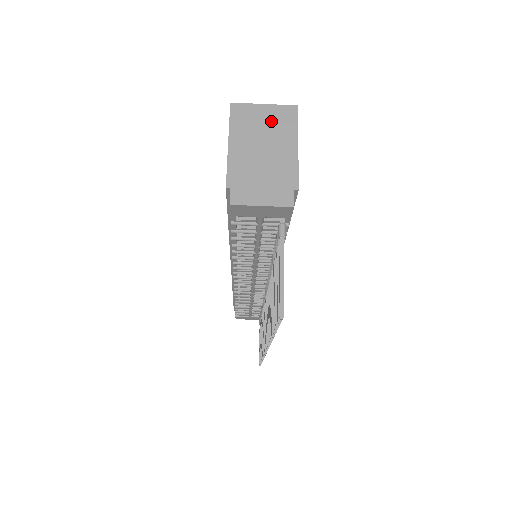
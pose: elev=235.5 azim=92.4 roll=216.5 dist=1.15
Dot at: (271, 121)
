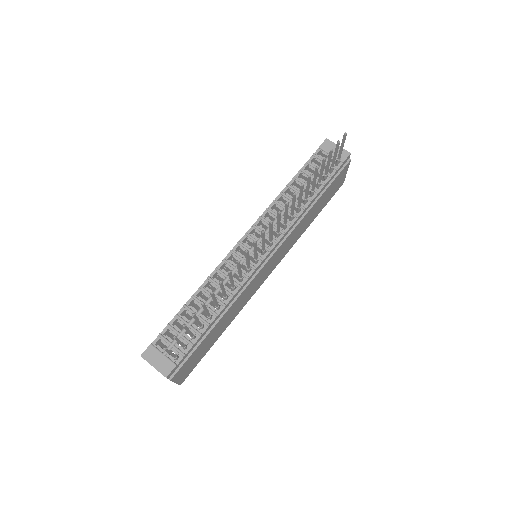
Dot at: occluded
